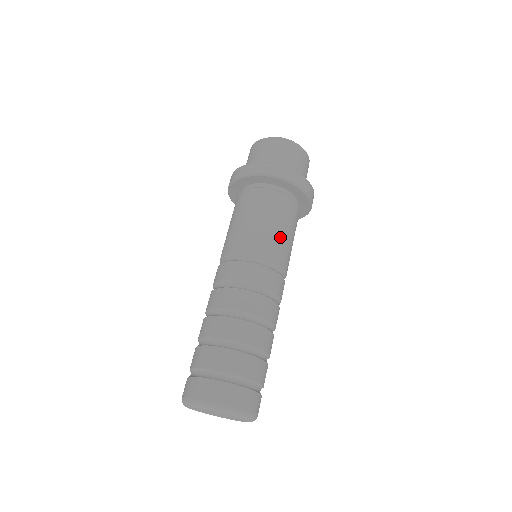
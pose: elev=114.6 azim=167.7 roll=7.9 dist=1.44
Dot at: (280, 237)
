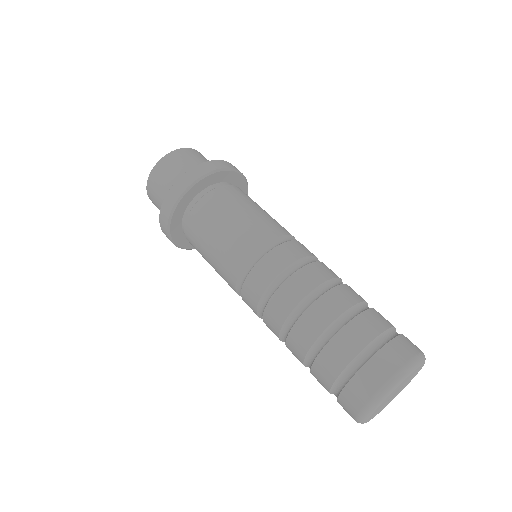
Dot at: (259, 216)
